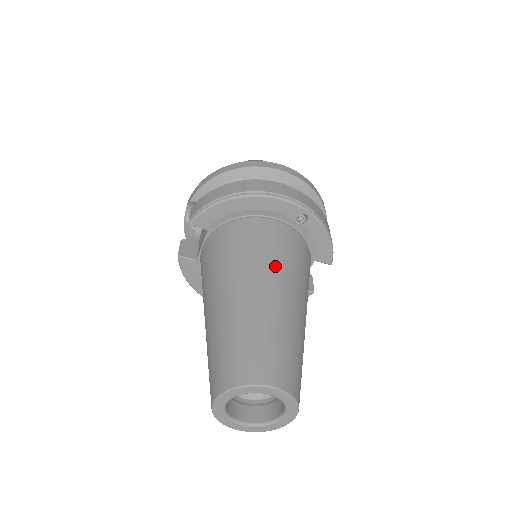
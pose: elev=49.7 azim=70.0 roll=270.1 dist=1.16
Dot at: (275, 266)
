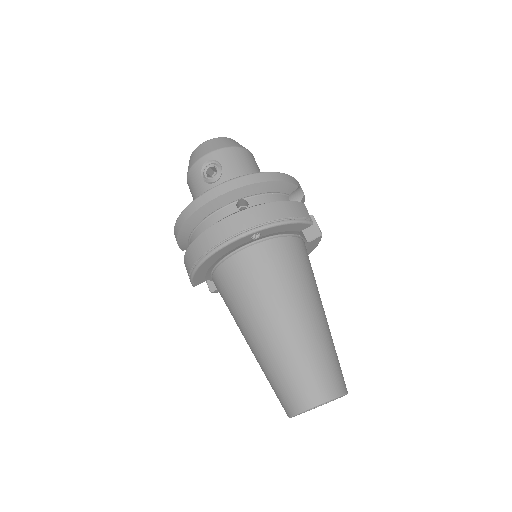
Dot at: (263, 301)
